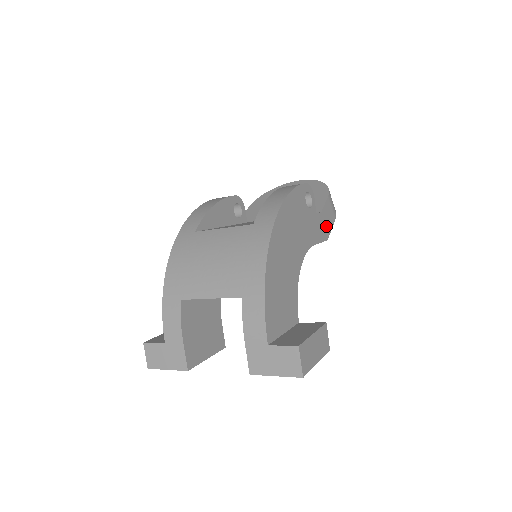
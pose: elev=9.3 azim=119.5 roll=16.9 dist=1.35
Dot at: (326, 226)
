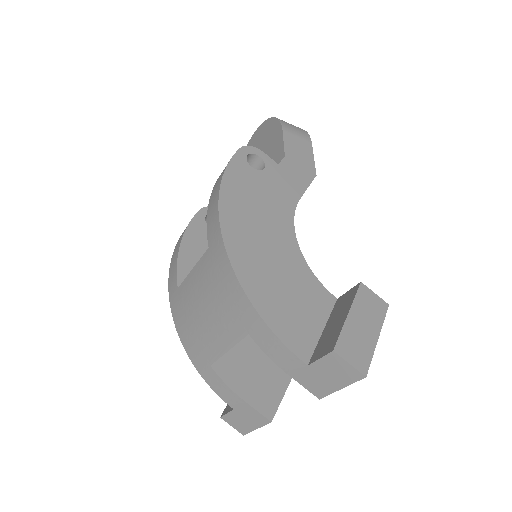
Dot at: (303, 163)
